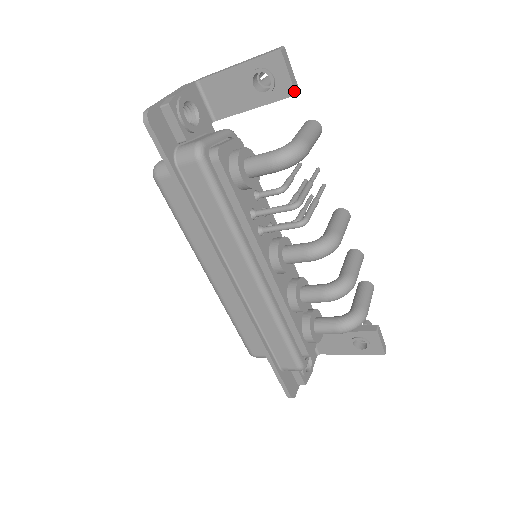
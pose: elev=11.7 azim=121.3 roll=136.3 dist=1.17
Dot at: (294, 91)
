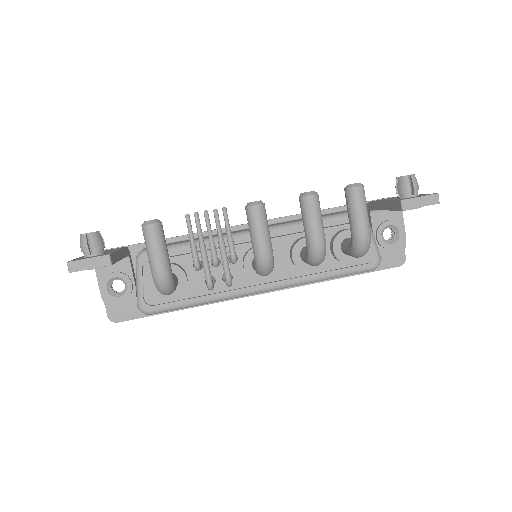
Dot at: occluded
